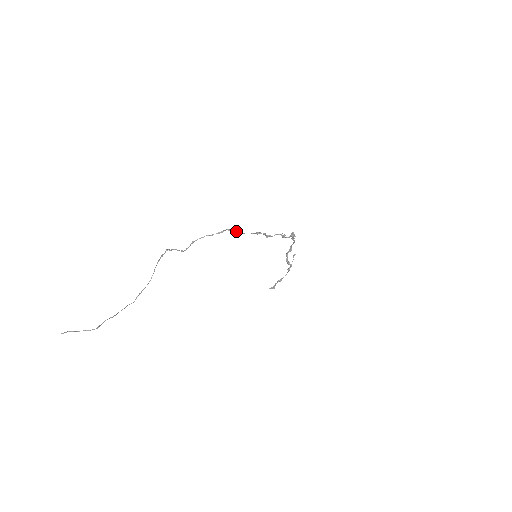
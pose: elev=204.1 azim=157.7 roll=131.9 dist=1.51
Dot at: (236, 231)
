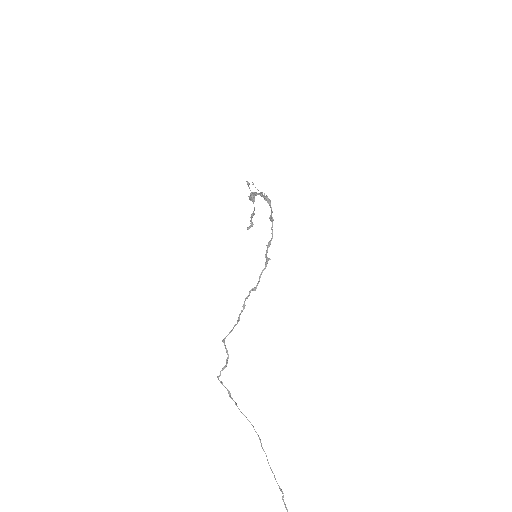
Dot at: (254, 290)
